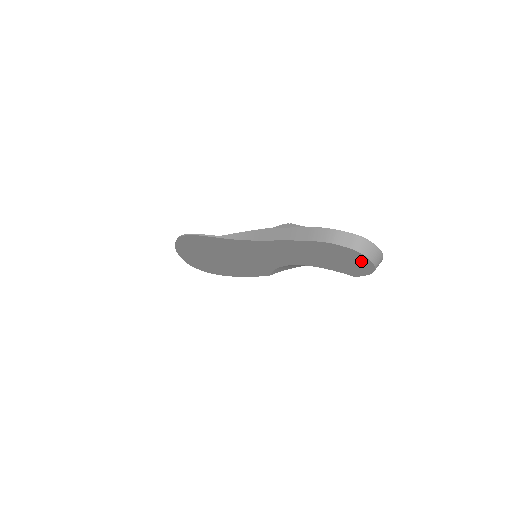
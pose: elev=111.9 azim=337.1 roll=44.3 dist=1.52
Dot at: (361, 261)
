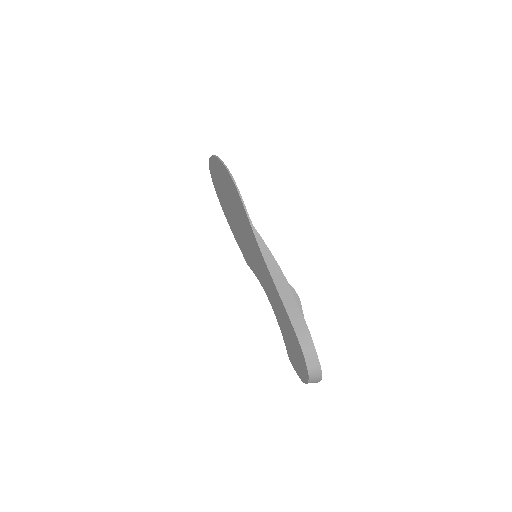
Dot at: (303, 373)
